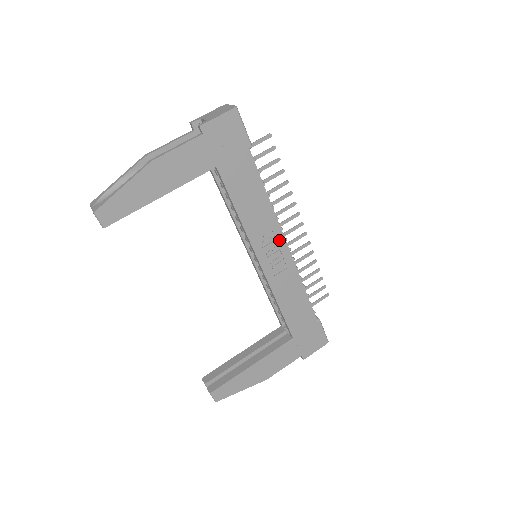
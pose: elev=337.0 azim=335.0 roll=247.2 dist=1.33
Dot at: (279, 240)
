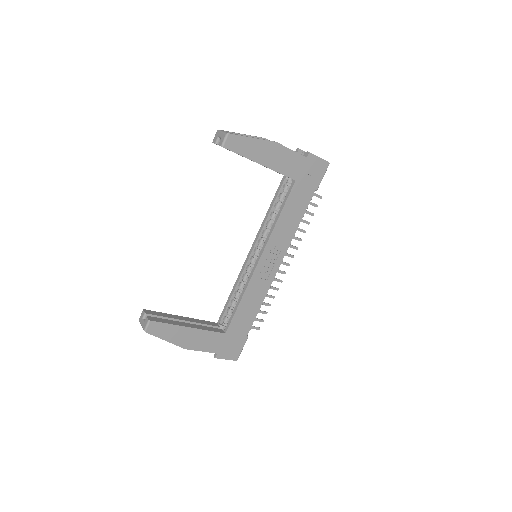
Dot at: (280, 257)
